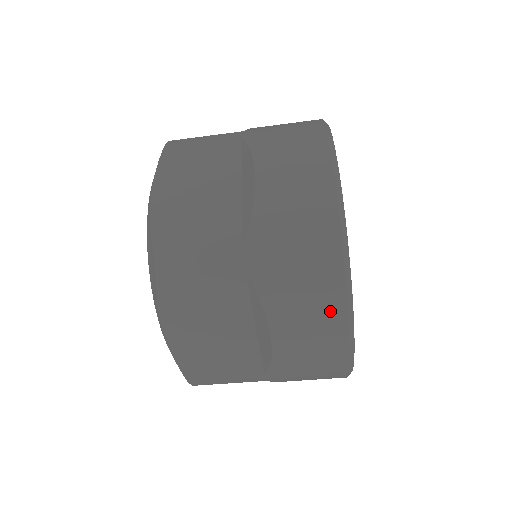
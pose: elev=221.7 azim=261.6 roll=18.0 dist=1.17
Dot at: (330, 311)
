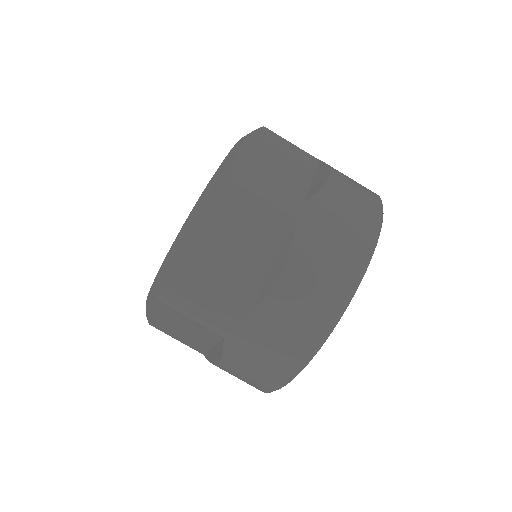
Dot at: (335, 291)
